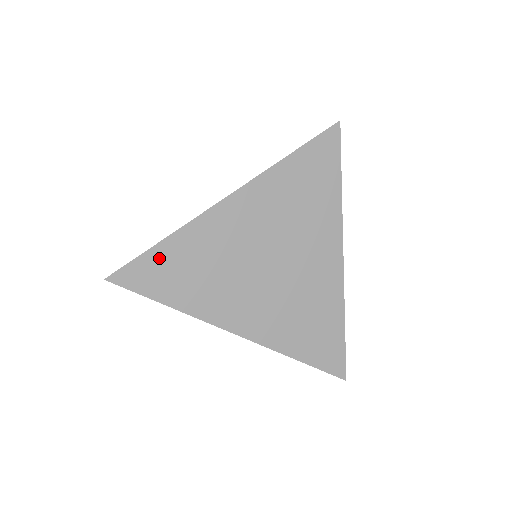
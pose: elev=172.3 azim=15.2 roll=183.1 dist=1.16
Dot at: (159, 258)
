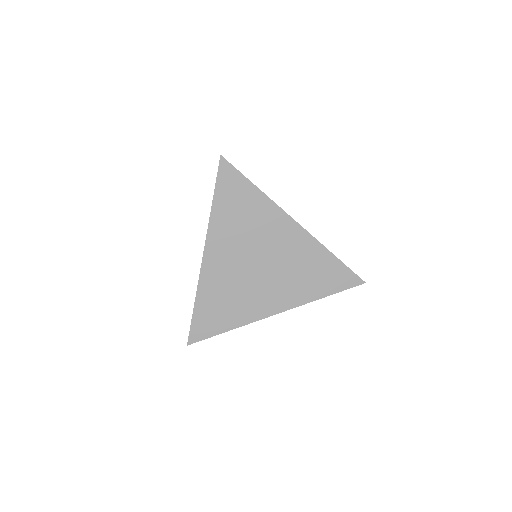
Dot at: (201, 314)
